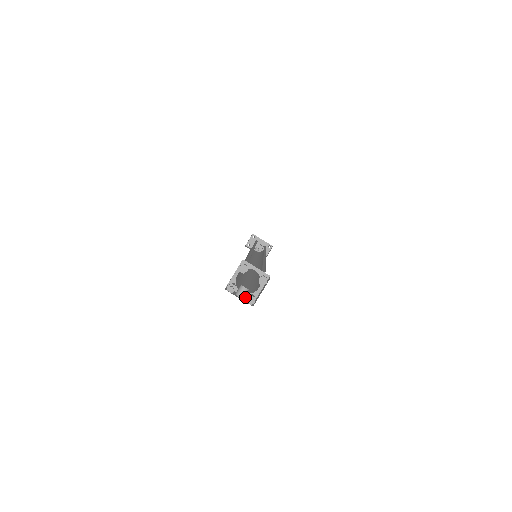
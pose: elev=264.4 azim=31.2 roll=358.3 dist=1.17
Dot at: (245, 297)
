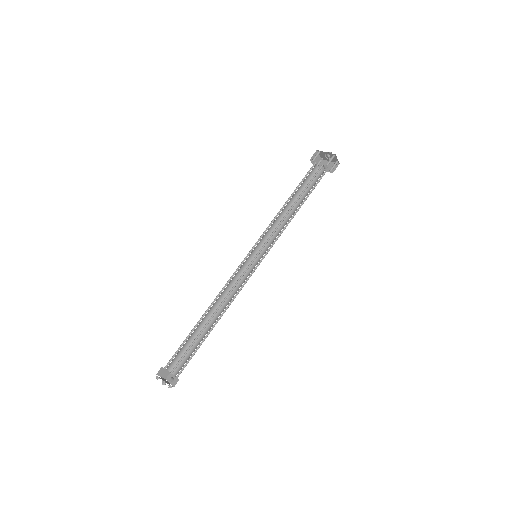
Dot at: (176, 377)
